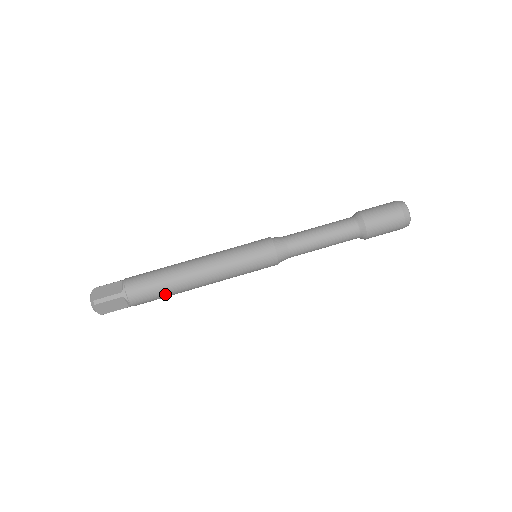
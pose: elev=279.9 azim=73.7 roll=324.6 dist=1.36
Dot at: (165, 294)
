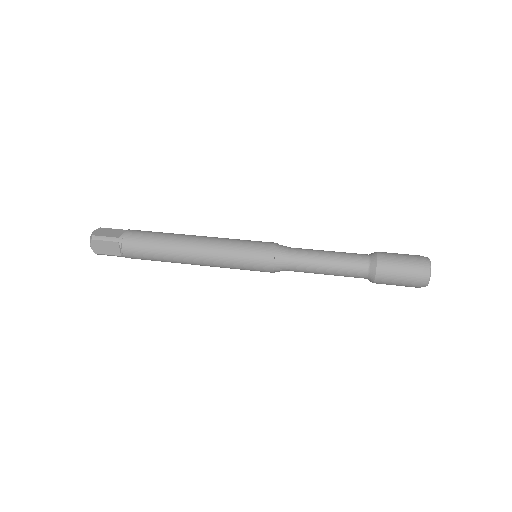
Dot at: (156, 256)
